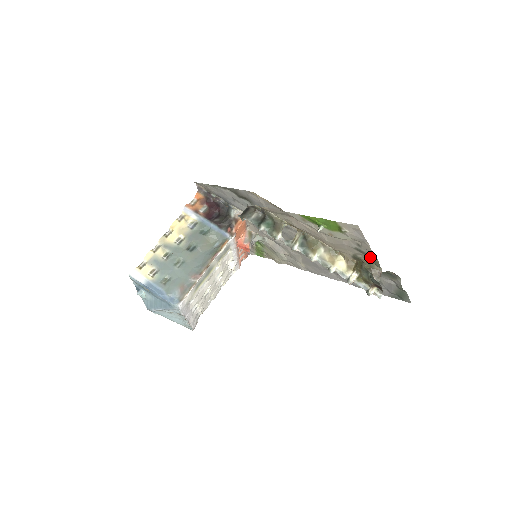
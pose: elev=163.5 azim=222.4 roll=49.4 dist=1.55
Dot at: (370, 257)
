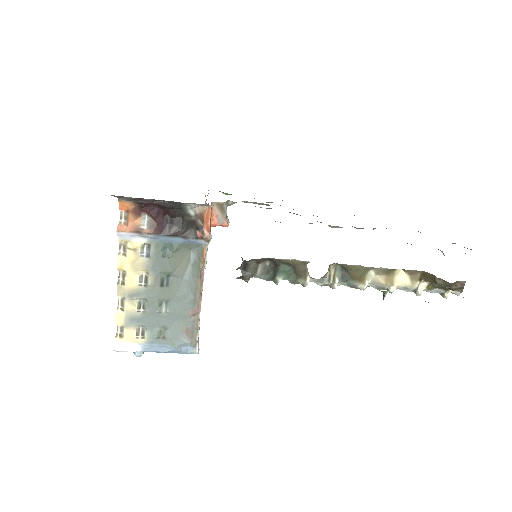
Dot at: occluded
